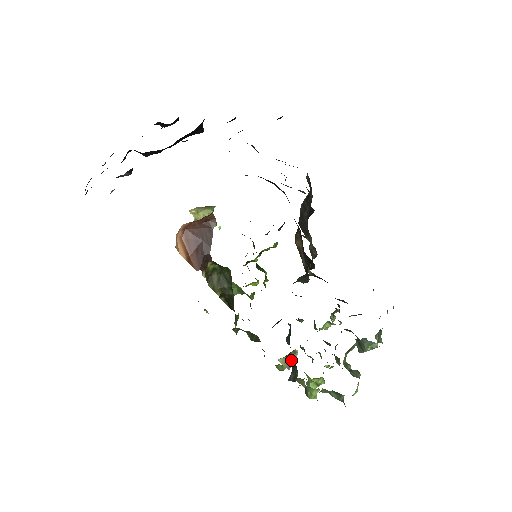
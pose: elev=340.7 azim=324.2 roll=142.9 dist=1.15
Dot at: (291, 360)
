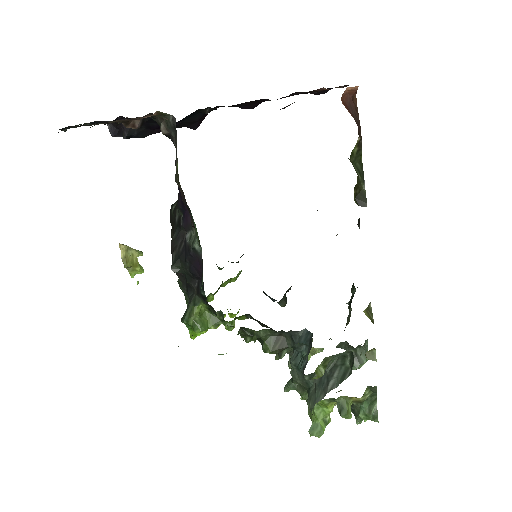
Dot at: (371, 314)
